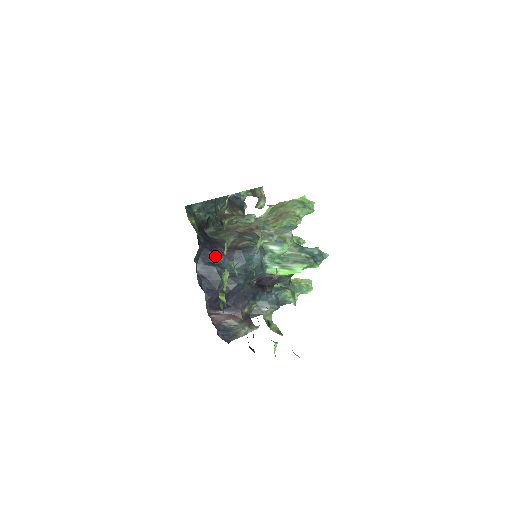
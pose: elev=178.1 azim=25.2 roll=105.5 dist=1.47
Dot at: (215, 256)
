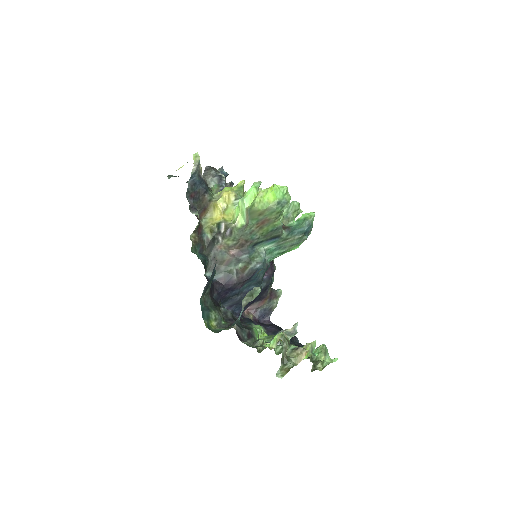
Dot at: (231, 293)
